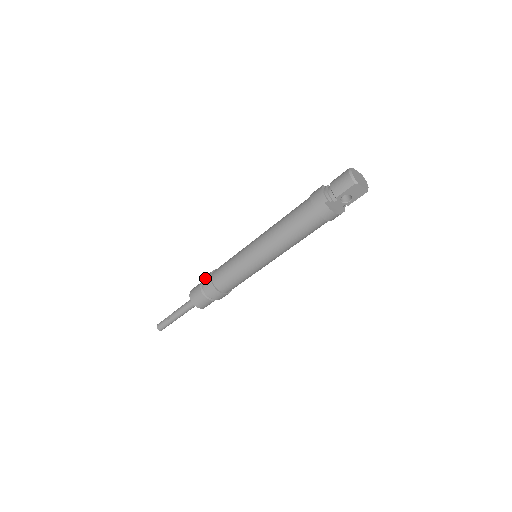
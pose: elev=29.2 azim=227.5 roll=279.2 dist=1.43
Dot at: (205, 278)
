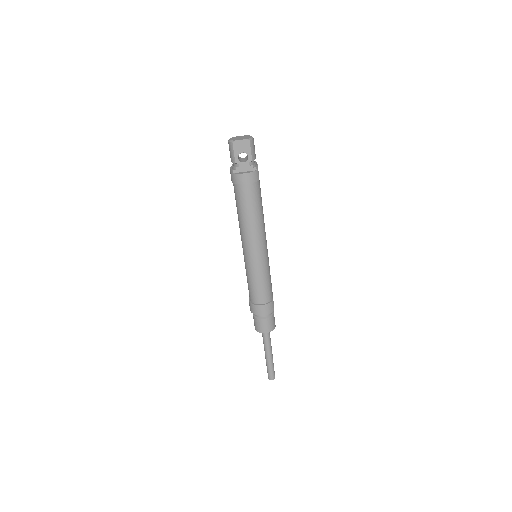
Dot at: occluded
